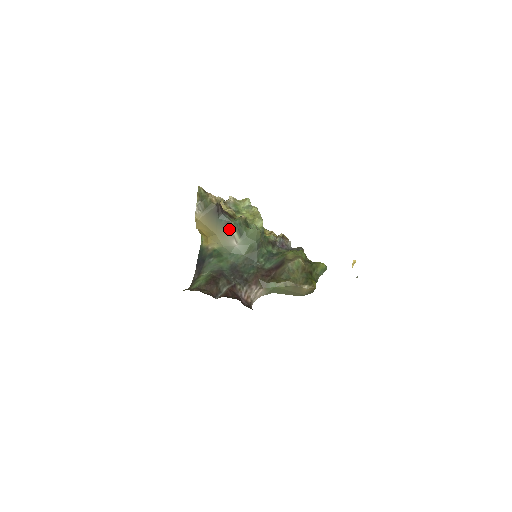
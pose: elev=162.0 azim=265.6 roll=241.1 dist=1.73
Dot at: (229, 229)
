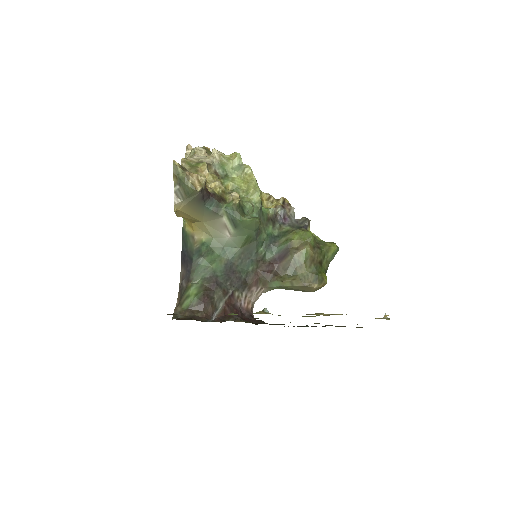
Dot at: (219, 217)
